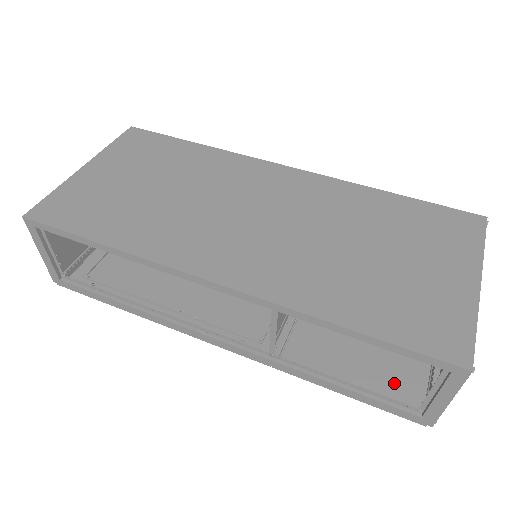
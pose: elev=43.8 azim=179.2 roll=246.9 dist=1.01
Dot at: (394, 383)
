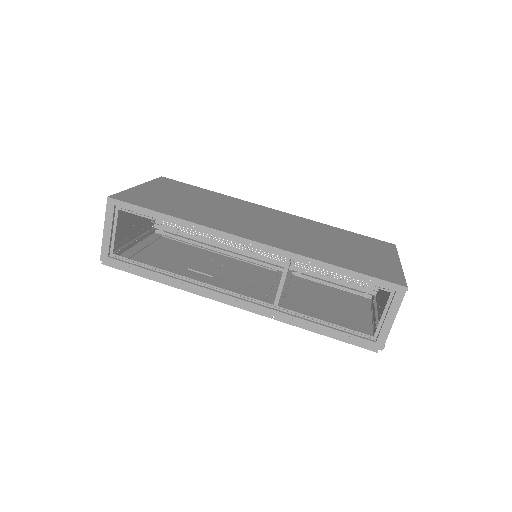
Dot at: occluded
